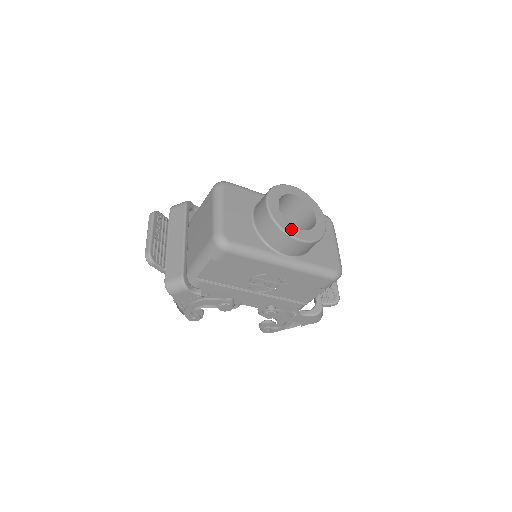
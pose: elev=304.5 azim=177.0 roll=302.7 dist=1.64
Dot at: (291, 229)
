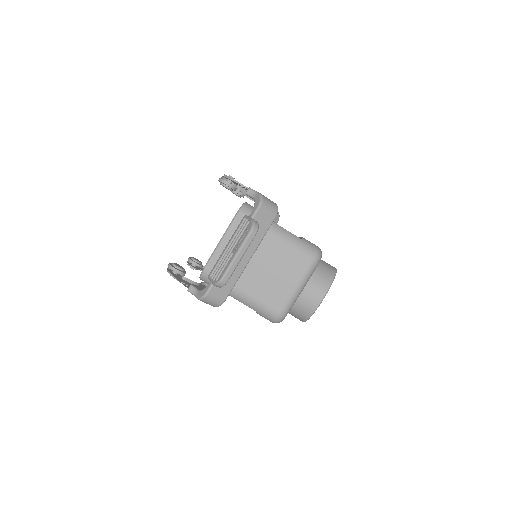
Dot at: occluded
